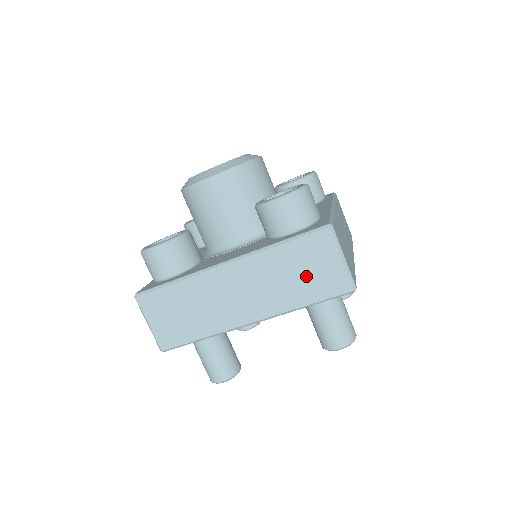
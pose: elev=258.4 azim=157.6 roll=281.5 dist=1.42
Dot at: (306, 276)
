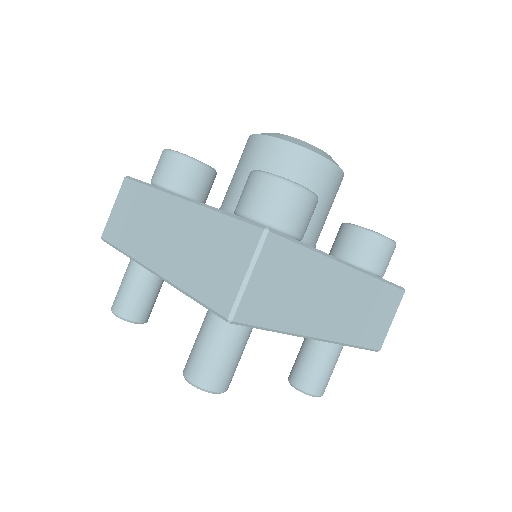
Dot at: (211, 264)
